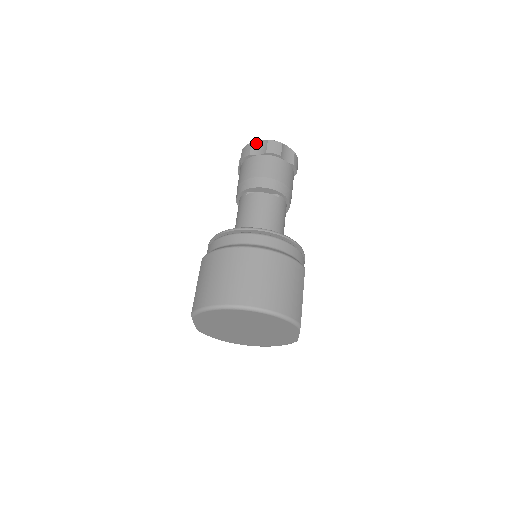
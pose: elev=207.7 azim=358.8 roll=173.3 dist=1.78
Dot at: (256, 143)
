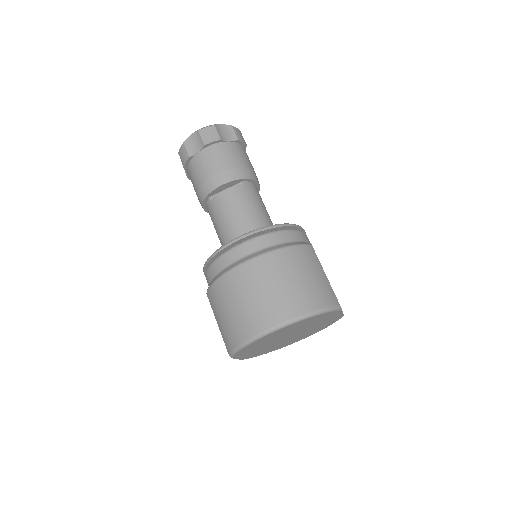
Dot at: (188, 140)
